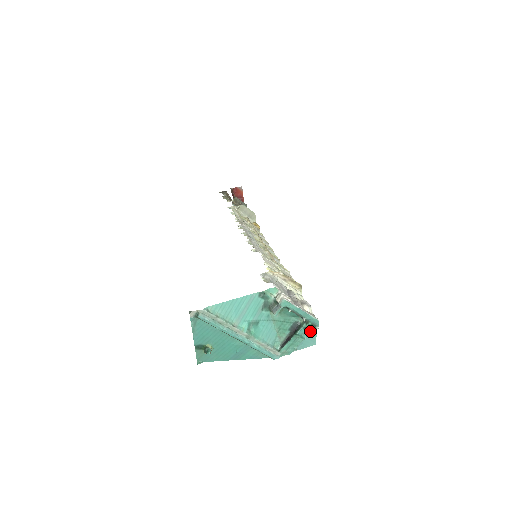
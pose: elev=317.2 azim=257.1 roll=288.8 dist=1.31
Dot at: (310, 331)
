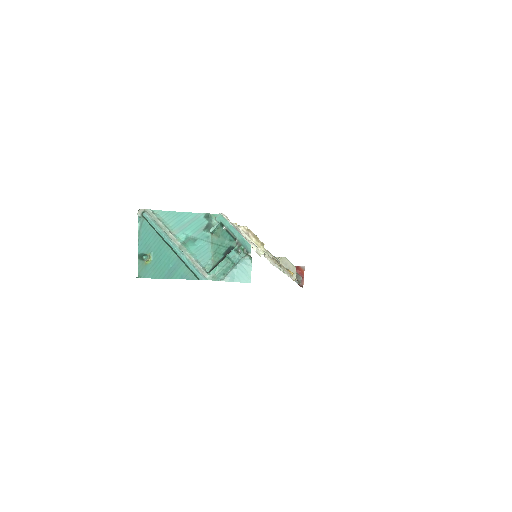
Dot at: (241, 256)
